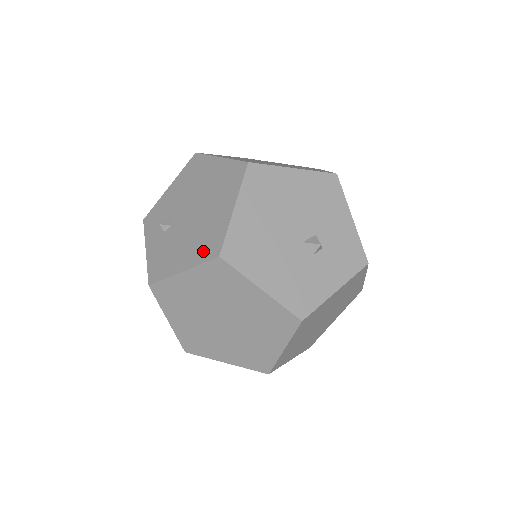
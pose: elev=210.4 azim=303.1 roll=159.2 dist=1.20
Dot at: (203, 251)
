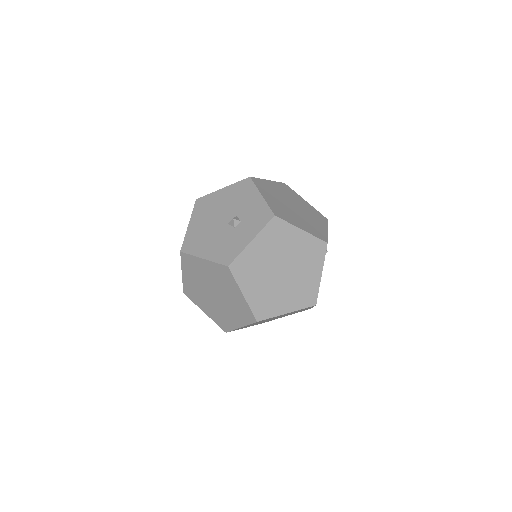
Dot at: occluded
